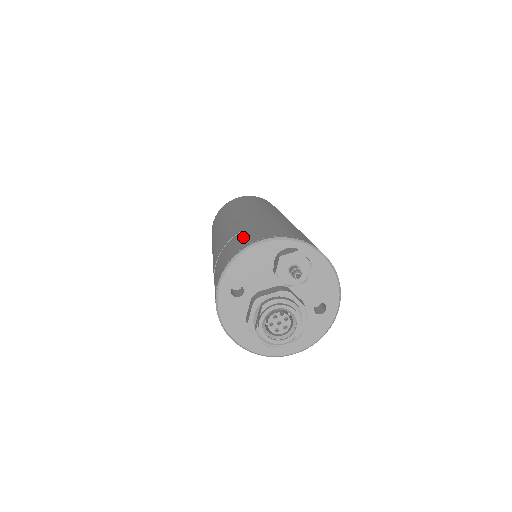
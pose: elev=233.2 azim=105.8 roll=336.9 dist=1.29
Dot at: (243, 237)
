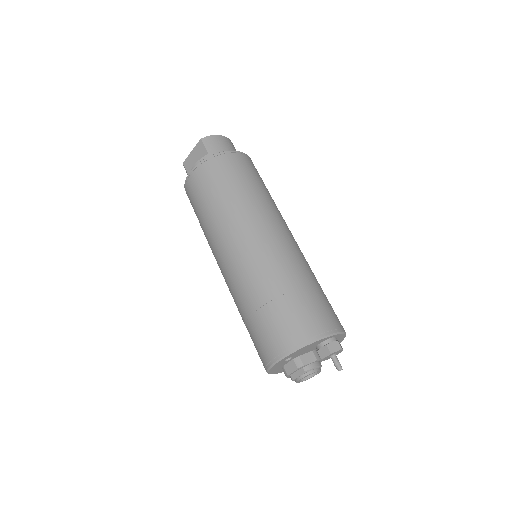
Dot at: (295, 314)
